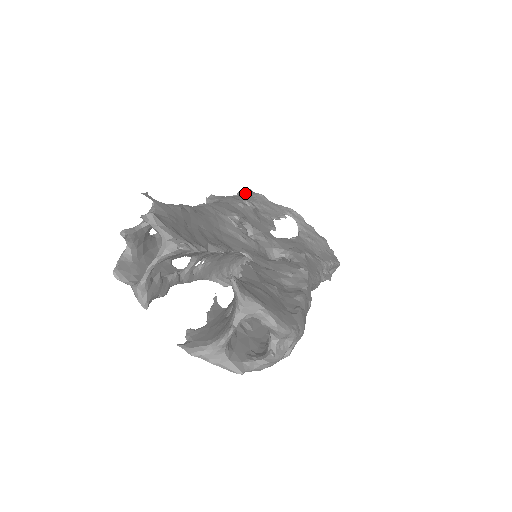
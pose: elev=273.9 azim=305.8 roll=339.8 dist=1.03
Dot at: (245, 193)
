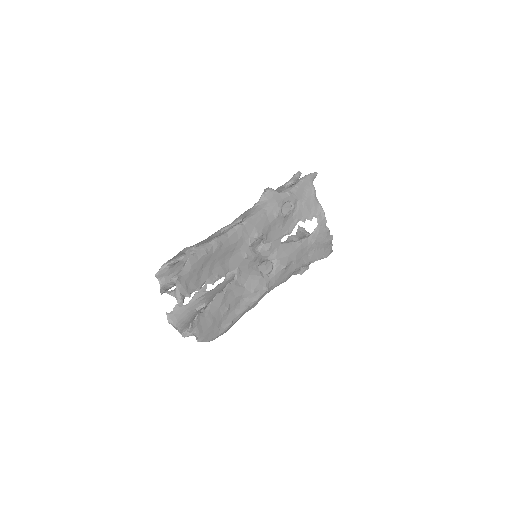
Dot at: (301, 187)
